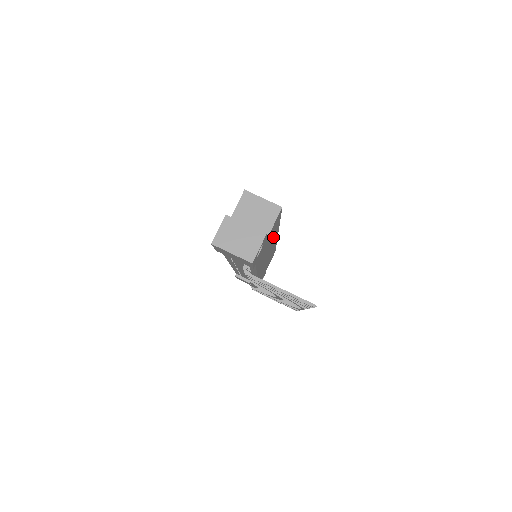
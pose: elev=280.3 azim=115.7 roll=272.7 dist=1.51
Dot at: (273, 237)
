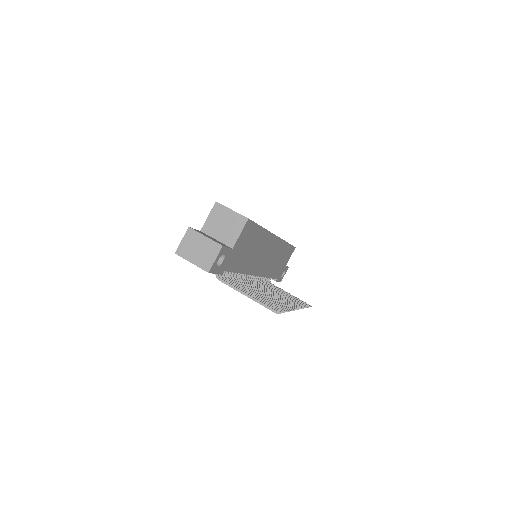
Dot at: (260, 241)
